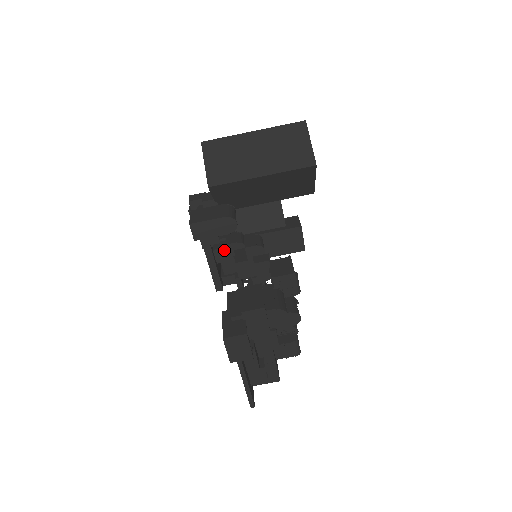
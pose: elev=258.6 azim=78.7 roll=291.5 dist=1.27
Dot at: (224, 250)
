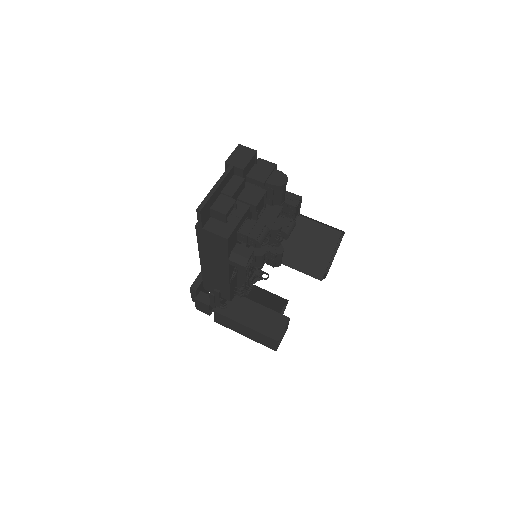
Dot at: occluded
